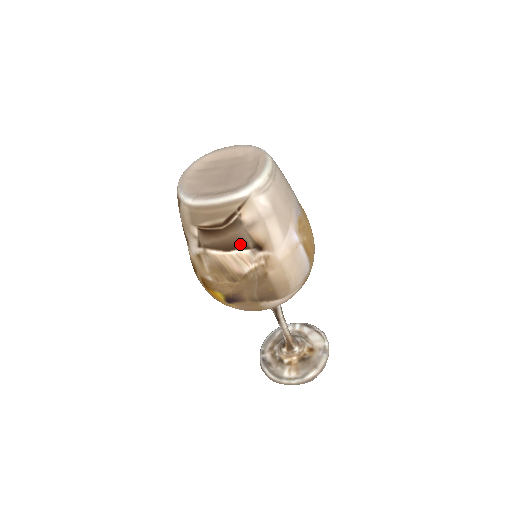
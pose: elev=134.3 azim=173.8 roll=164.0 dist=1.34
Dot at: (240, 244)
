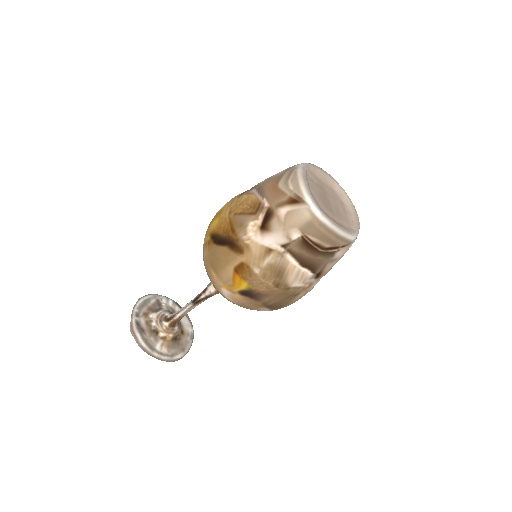
Dot at: (315, 267)
